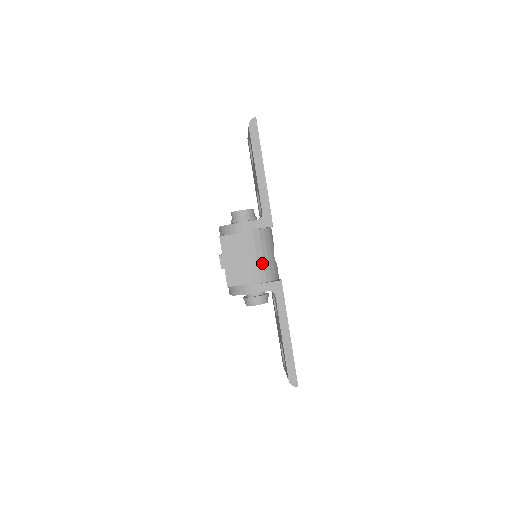
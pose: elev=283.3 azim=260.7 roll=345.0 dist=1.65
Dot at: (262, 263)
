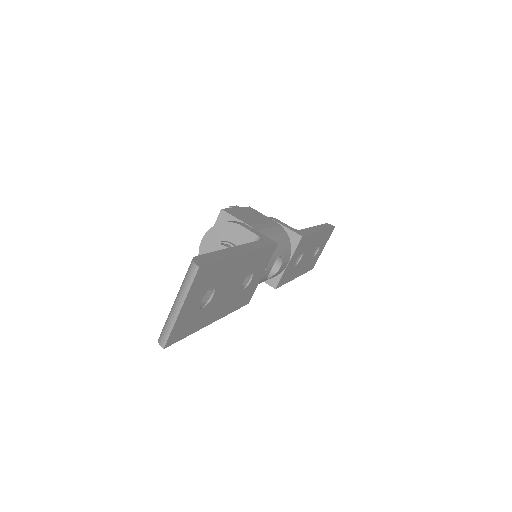
Dot at: (269, 233)
